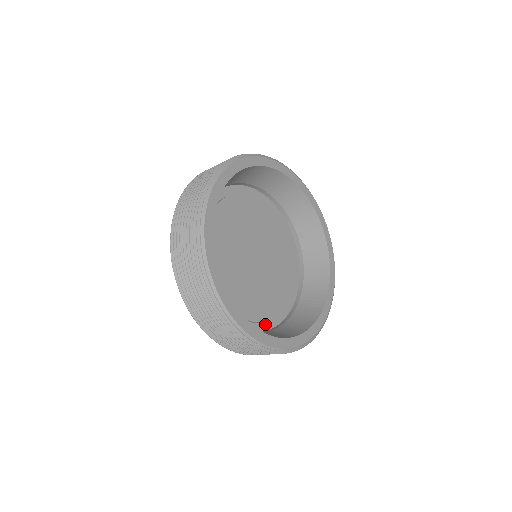
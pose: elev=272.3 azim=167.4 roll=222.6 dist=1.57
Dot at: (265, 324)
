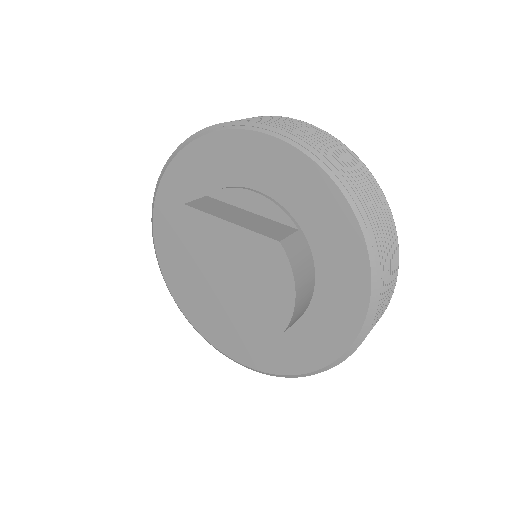
Dot at: occluded
